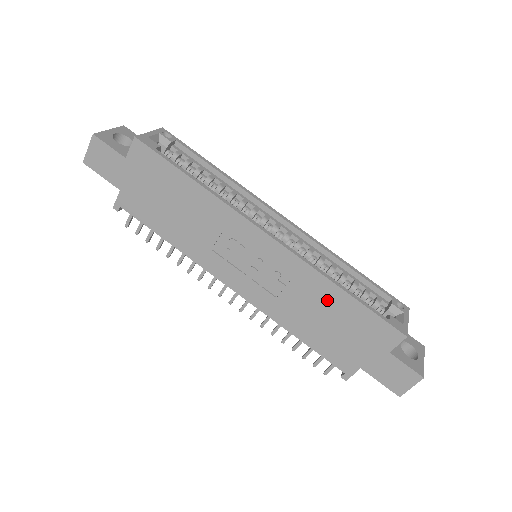
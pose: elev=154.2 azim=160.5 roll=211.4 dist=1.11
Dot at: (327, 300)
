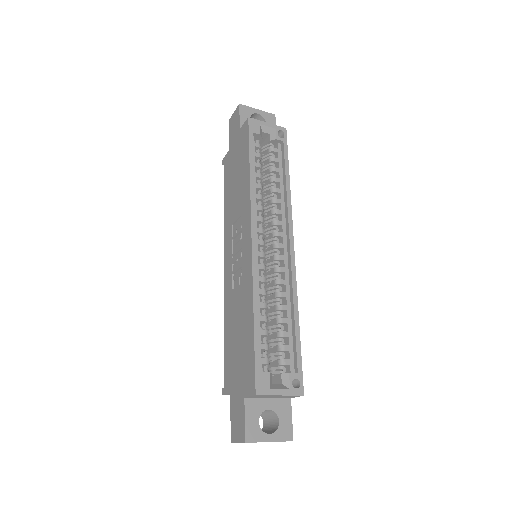
Dot at: (245, 317)
